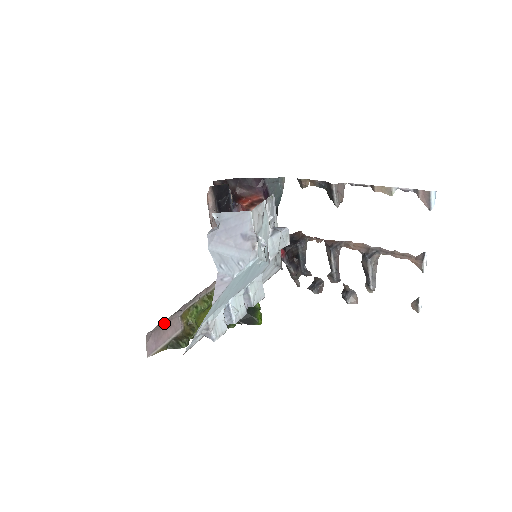
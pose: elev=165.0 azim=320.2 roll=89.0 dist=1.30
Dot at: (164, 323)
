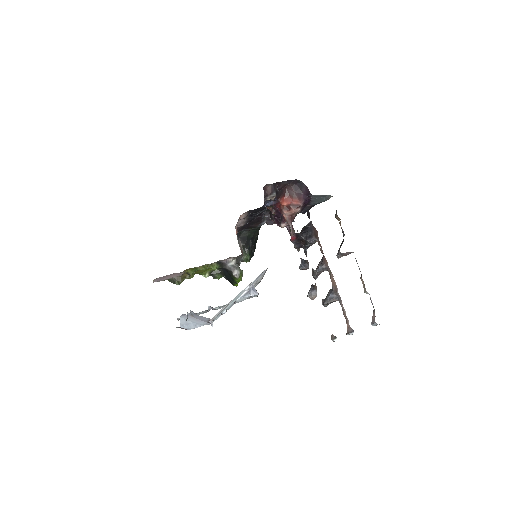
Dot at: occluded
